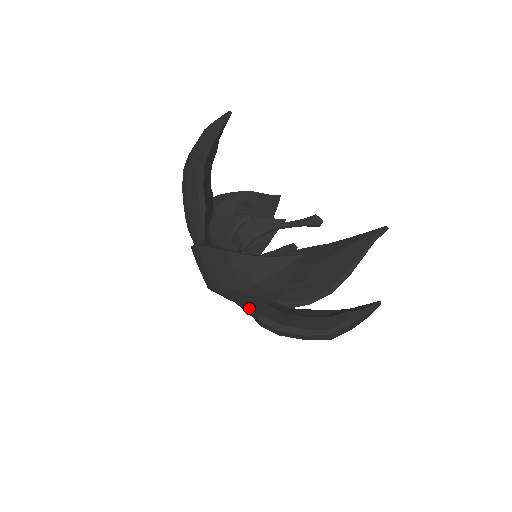
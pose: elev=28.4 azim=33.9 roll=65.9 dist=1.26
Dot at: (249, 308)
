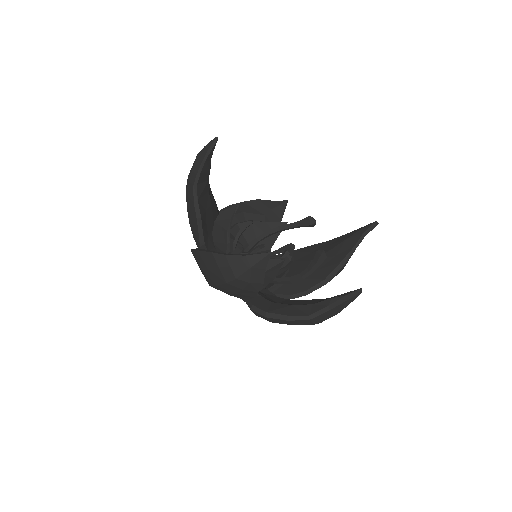
Dot at: (245, 300)
